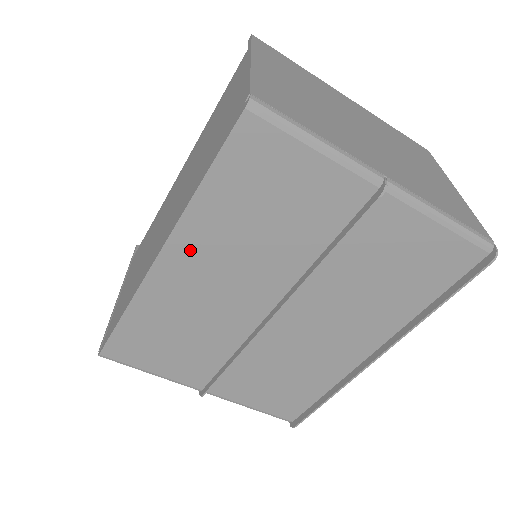
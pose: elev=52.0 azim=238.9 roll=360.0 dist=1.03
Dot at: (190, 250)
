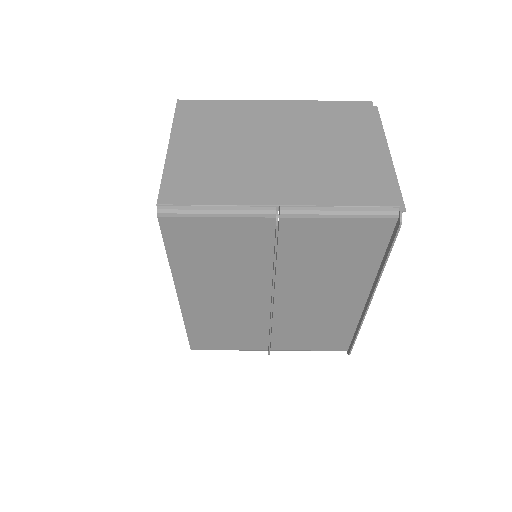
Dot at: (192, 288)
